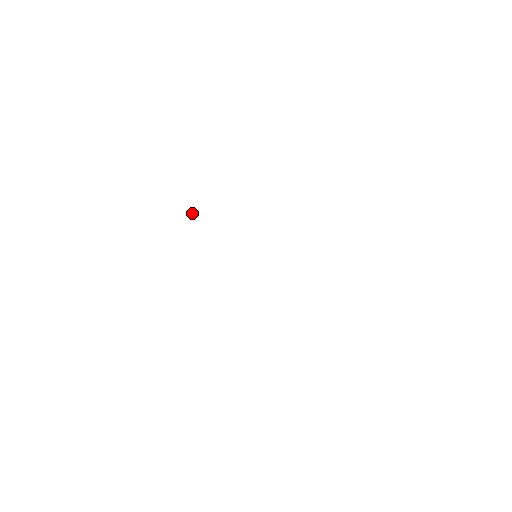
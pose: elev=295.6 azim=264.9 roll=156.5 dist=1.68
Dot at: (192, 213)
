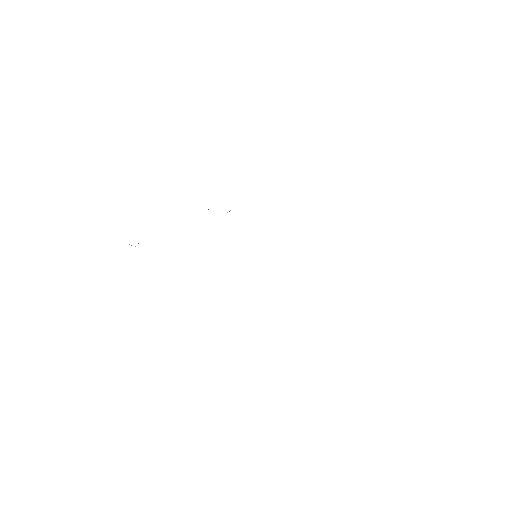
Dot at: occluded
